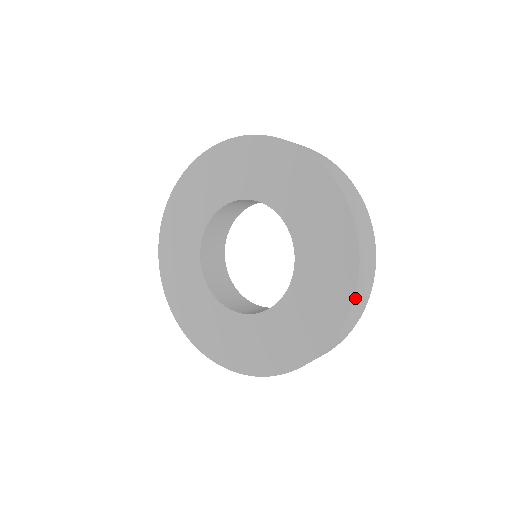
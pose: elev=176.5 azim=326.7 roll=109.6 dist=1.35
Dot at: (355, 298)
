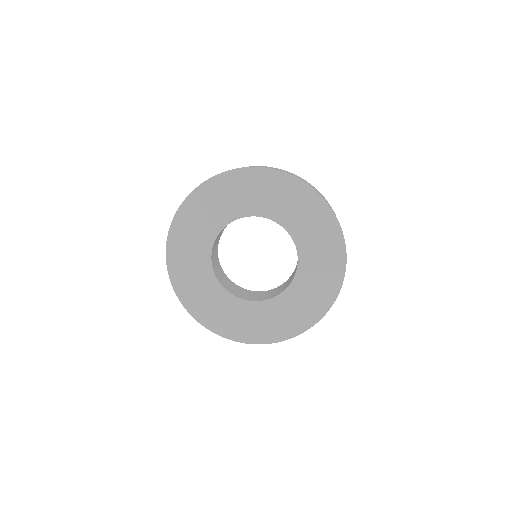
Dot at: (302, 332)
